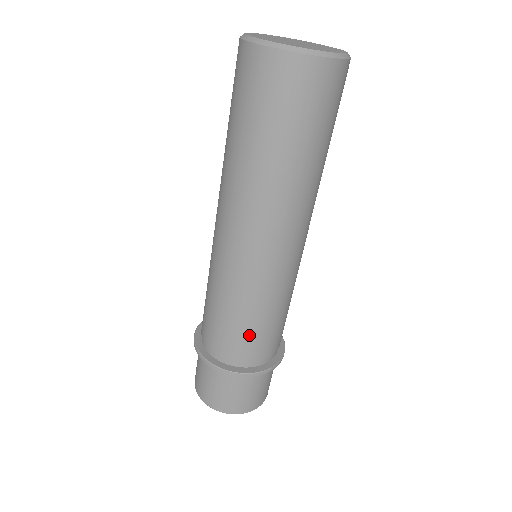
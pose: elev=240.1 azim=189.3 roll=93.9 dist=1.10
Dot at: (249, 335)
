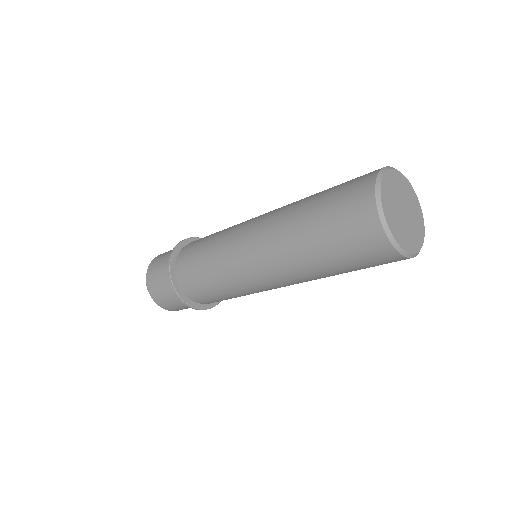
Dot at: occluded
